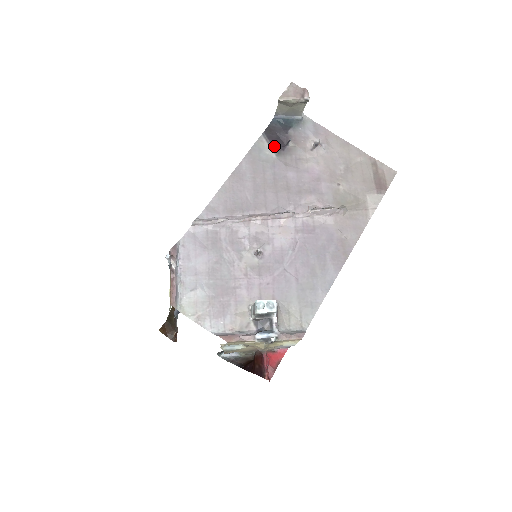
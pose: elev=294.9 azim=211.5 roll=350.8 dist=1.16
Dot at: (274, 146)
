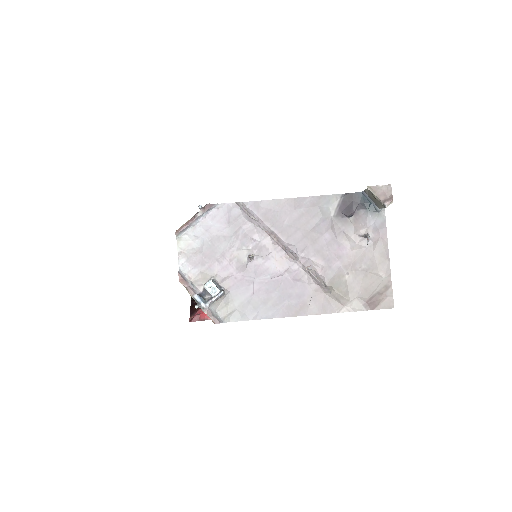
Dot at: (340, 209)
